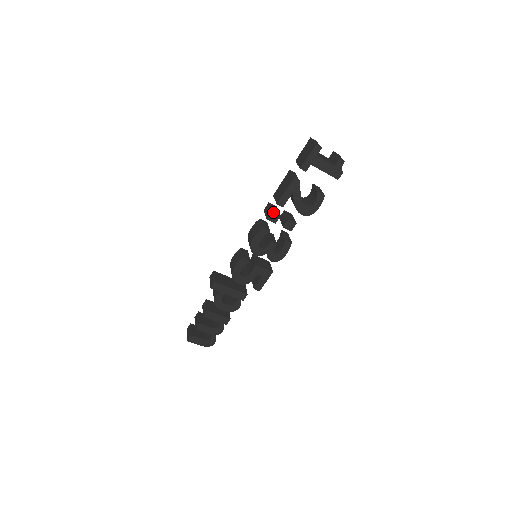
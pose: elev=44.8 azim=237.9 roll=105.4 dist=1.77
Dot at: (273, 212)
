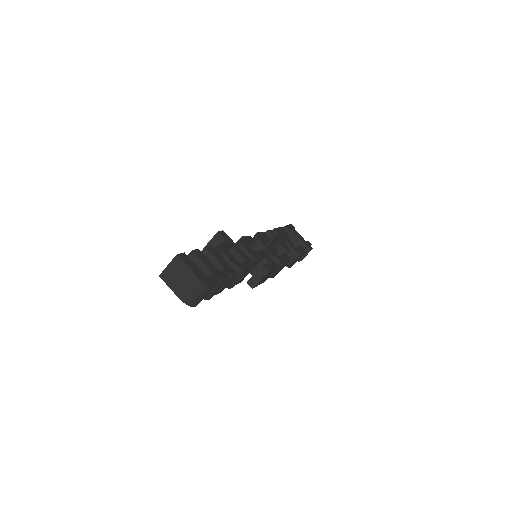
Dot at: (271, 231)
